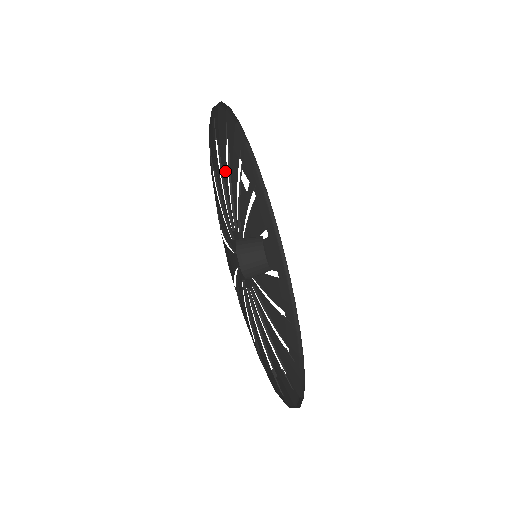
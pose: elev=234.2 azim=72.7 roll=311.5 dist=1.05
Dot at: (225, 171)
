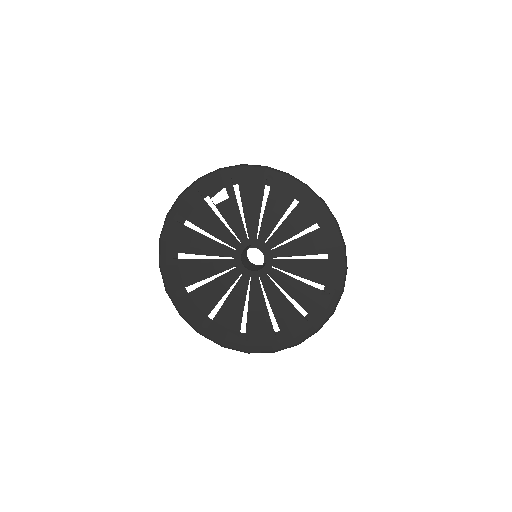
Dot at: (201, 239)
